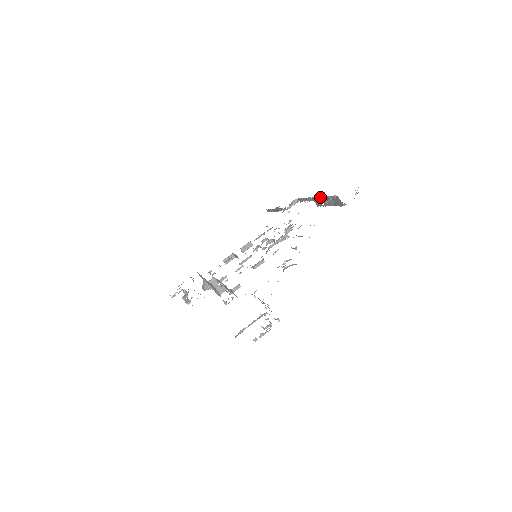
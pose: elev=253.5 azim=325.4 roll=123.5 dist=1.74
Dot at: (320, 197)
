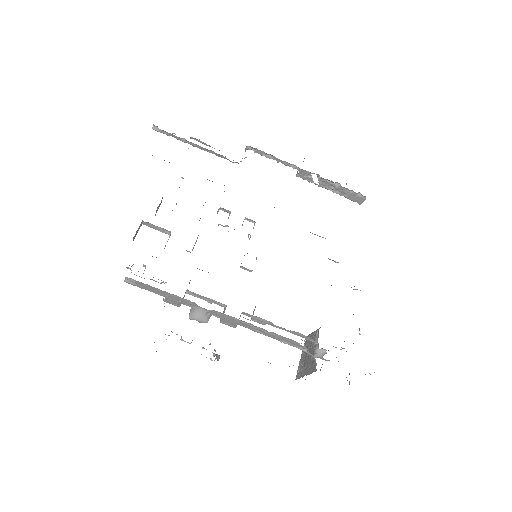
Dot at: (325, 179)
